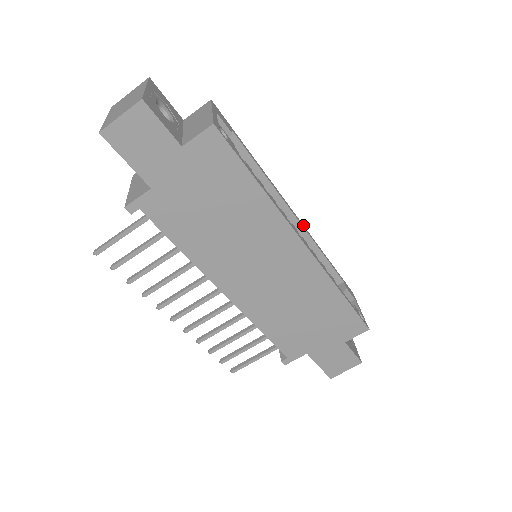
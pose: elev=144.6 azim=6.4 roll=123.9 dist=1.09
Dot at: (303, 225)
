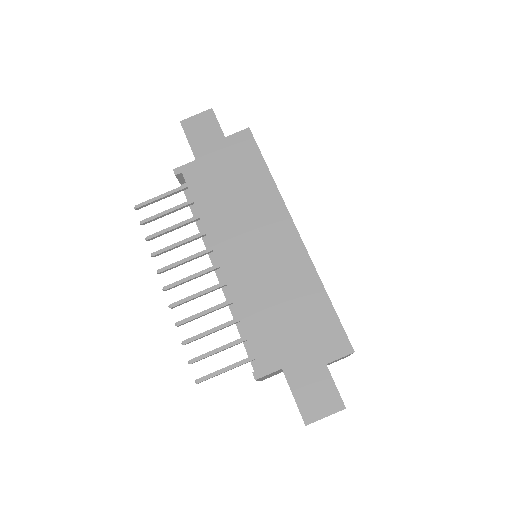
Dot at: occluded
